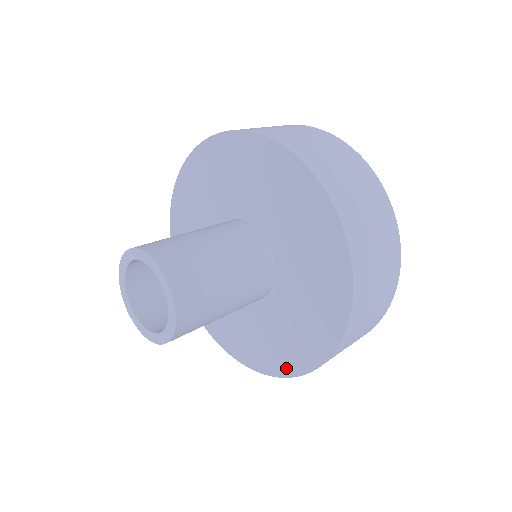
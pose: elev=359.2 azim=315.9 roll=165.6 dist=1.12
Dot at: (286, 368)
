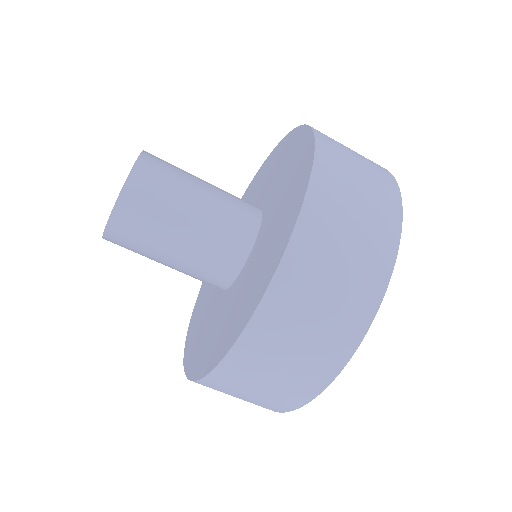
Dot at: (193, 316)
